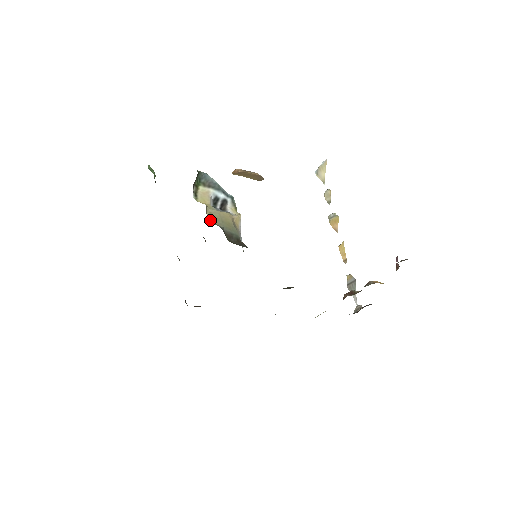
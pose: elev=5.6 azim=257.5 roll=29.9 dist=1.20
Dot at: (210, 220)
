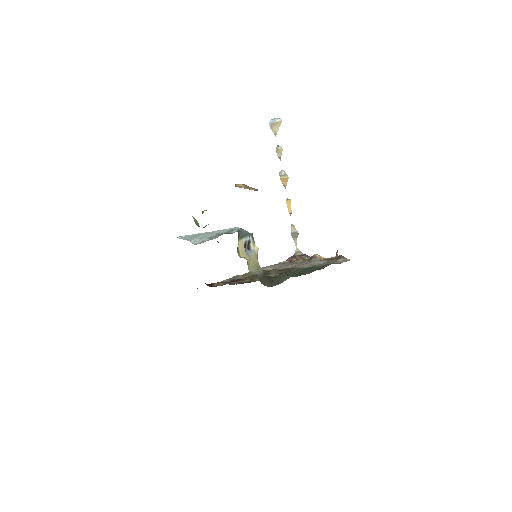
Dot at: (249, 270)
